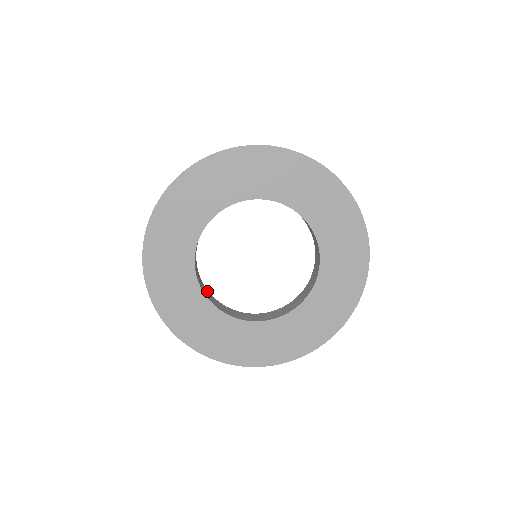
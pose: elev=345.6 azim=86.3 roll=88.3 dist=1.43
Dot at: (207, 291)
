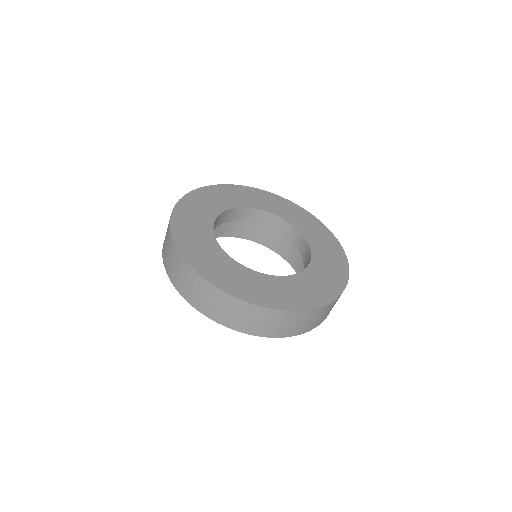
Dot at: occluded
